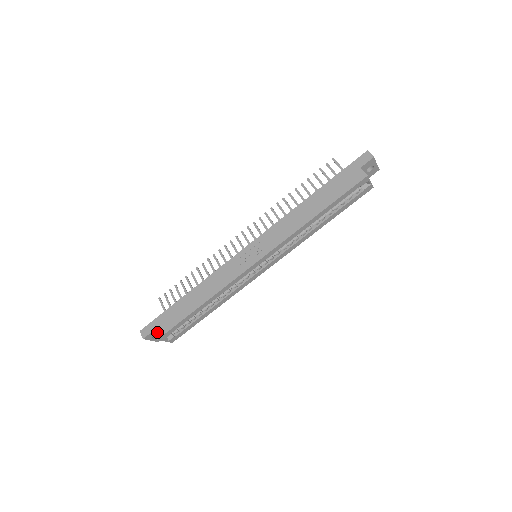
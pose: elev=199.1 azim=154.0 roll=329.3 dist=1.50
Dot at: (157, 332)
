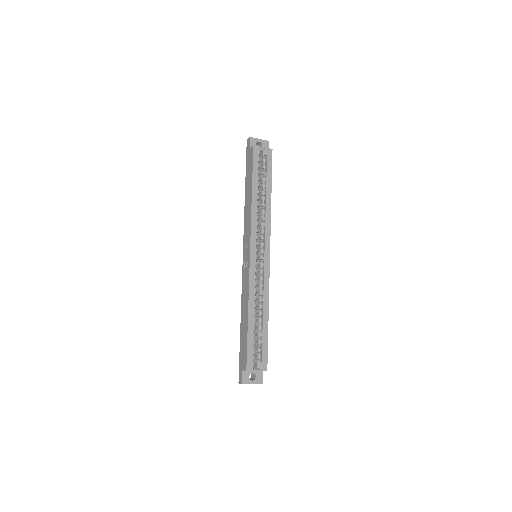
Dot at: (244, 367)
